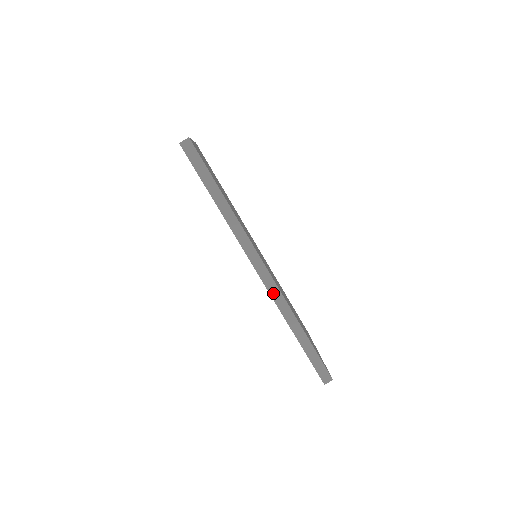
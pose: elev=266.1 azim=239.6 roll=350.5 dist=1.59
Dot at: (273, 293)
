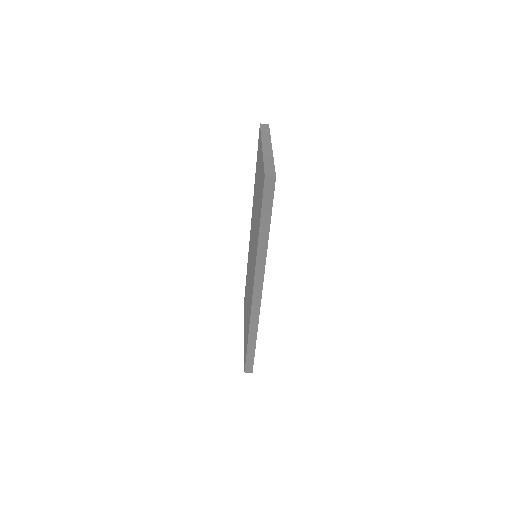
Dot at: (254, 309)
